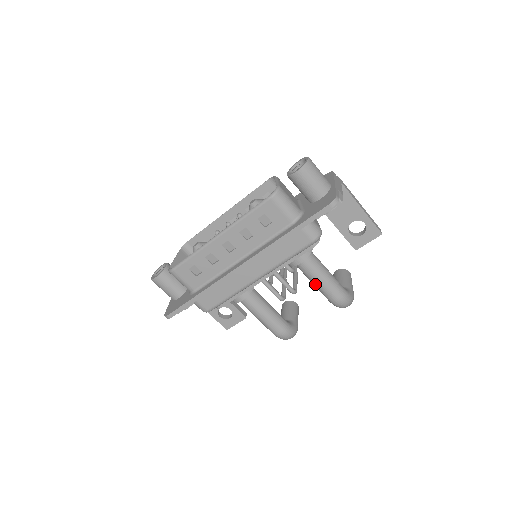
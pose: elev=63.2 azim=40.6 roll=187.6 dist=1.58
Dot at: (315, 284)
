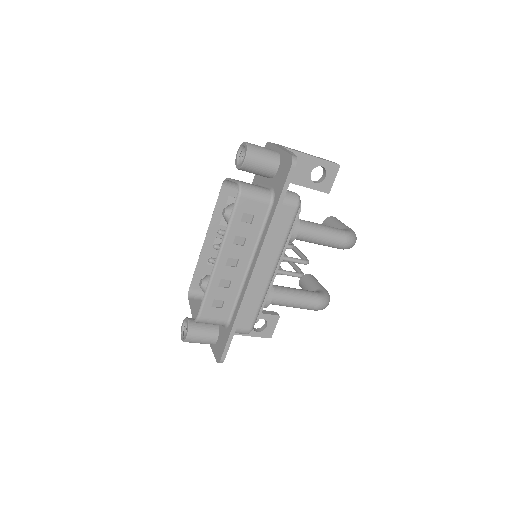
Dot at: (319, 243)
